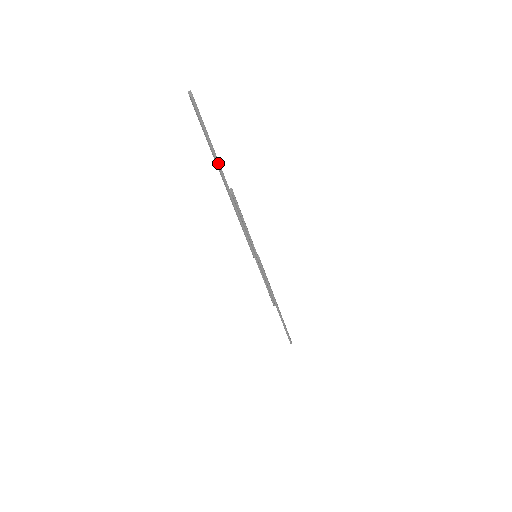
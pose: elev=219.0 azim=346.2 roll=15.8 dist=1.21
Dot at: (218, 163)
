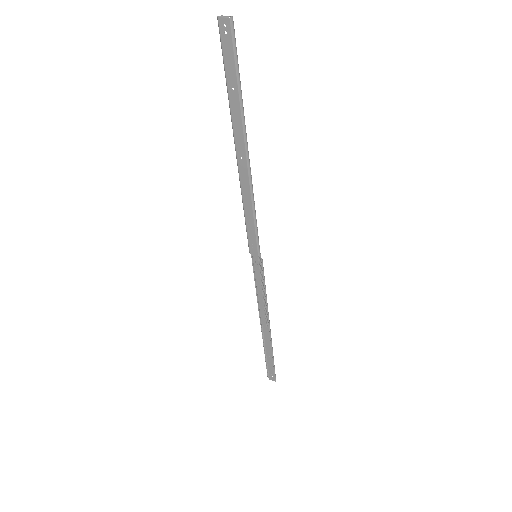
Dot at: occluded
